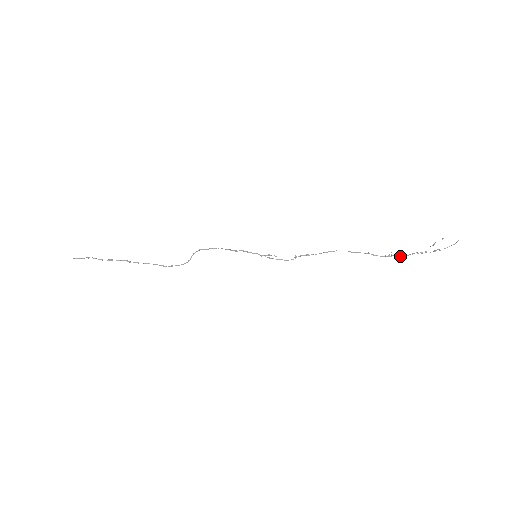
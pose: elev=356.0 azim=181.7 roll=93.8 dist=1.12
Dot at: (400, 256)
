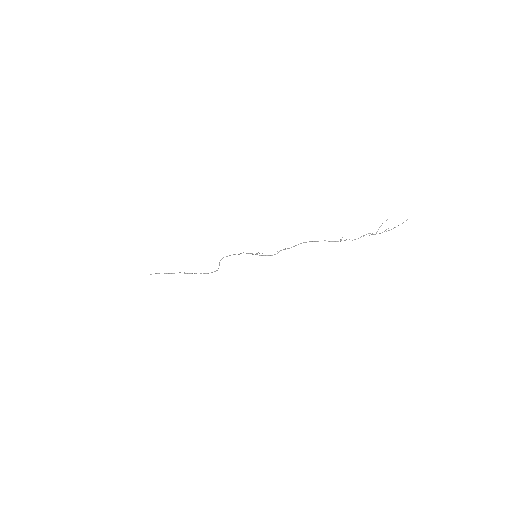
Dot at: (354, 239)
